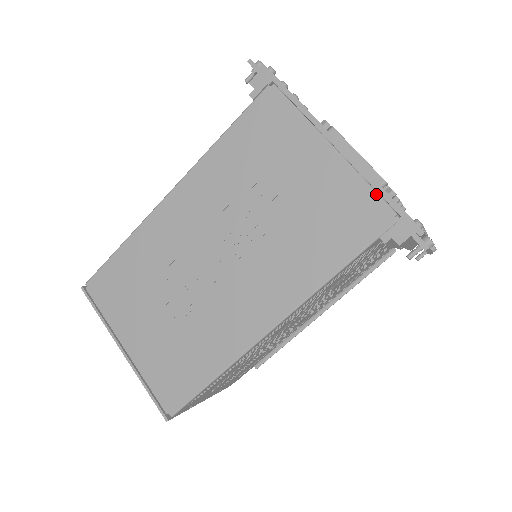
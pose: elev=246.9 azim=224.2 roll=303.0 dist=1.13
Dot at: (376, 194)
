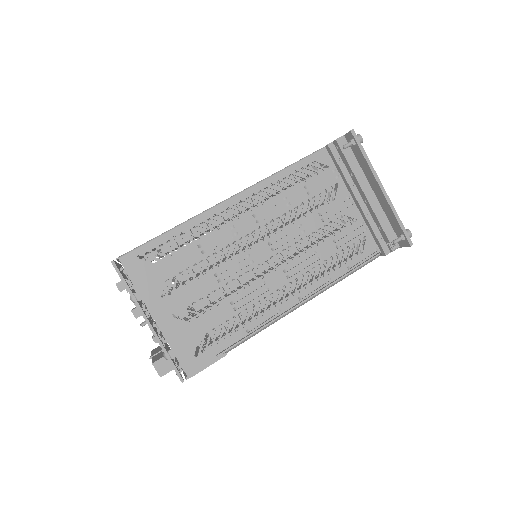
Dot at: occluded
